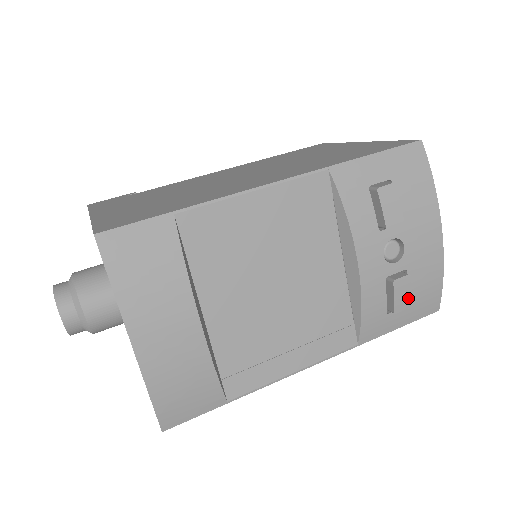
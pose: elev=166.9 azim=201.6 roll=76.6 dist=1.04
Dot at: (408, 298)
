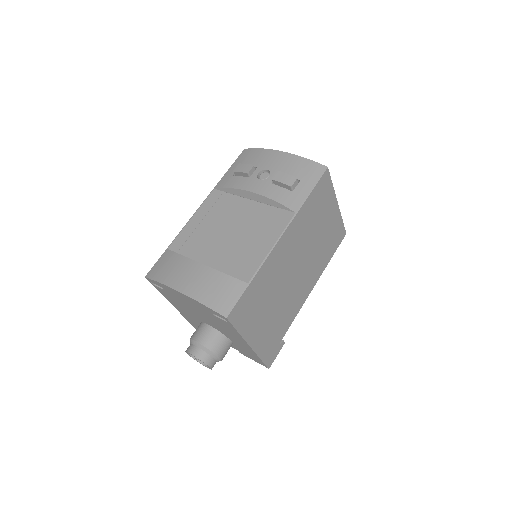
Dot at: (290, 177)
